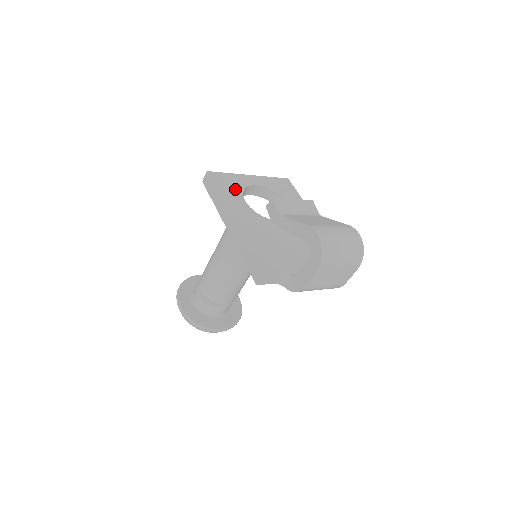
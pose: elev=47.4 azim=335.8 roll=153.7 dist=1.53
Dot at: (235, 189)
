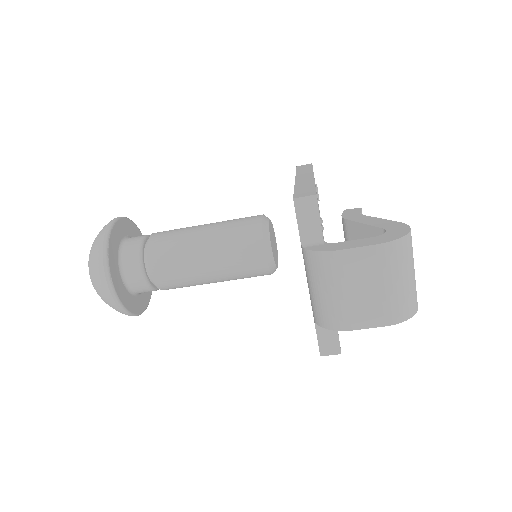
Dot at: occluded
